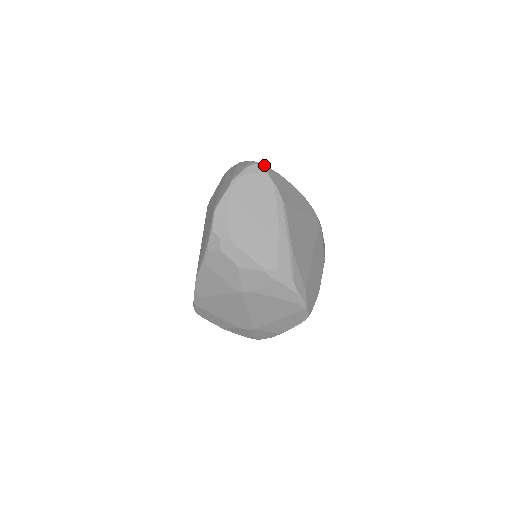
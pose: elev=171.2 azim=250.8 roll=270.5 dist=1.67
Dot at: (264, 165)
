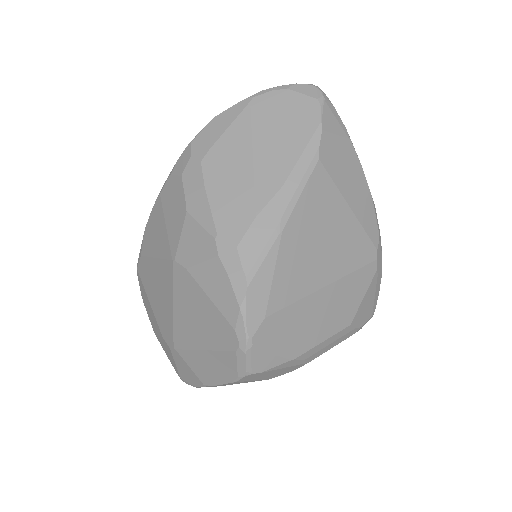
Dot at: occluded
